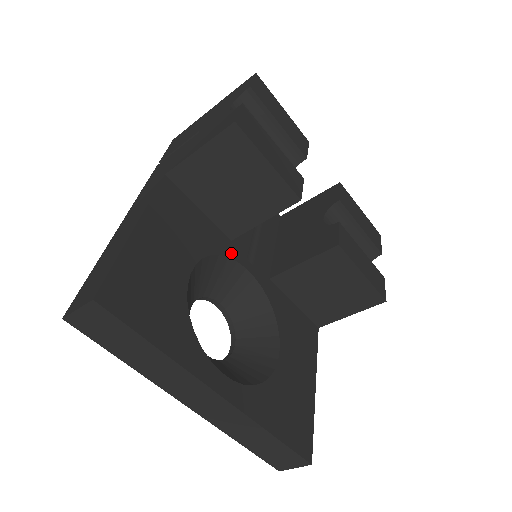
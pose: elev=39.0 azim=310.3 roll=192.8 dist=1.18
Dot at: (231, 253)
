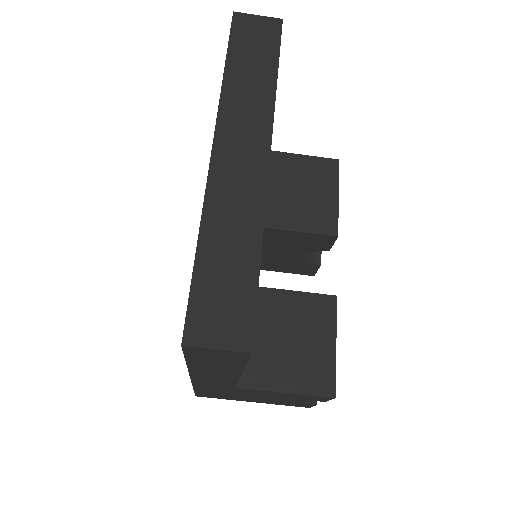
Dot at: occluded
